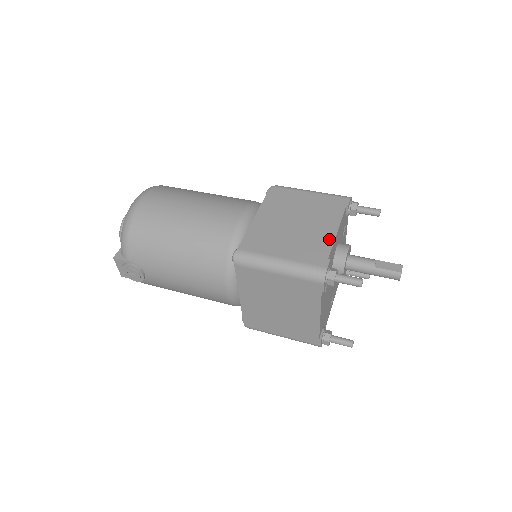
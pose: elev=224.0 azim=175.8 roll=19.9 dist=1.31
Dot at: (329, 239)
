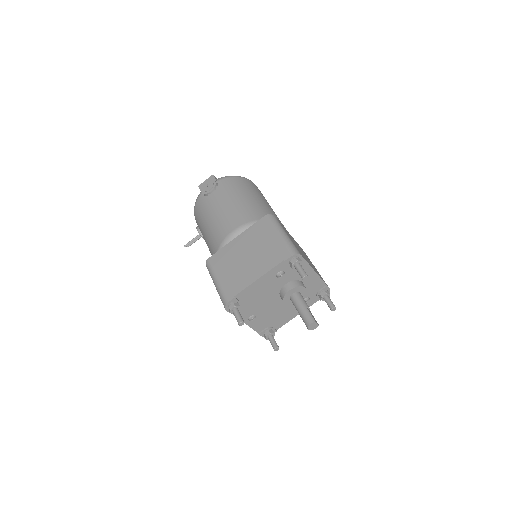
Dot at: (310, 265)
